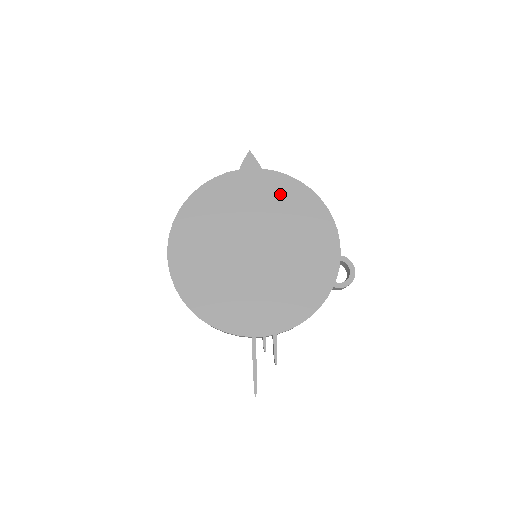
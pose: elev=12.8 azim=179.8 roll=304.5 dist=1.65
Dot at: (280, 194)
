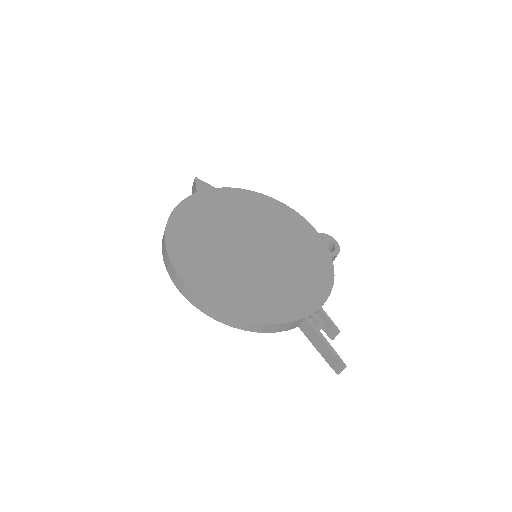
Dot at: (243, 202)
